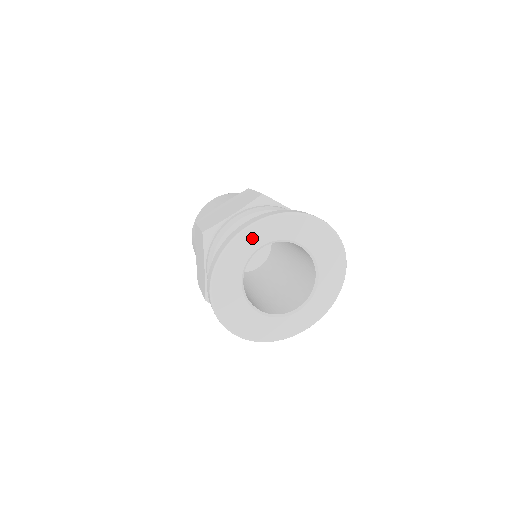
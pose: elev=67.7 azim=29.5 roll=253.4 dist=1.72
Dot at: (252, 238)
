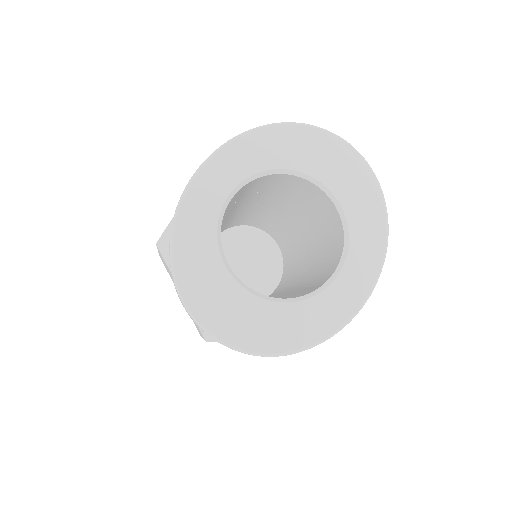
Dot at: (207, 190)
